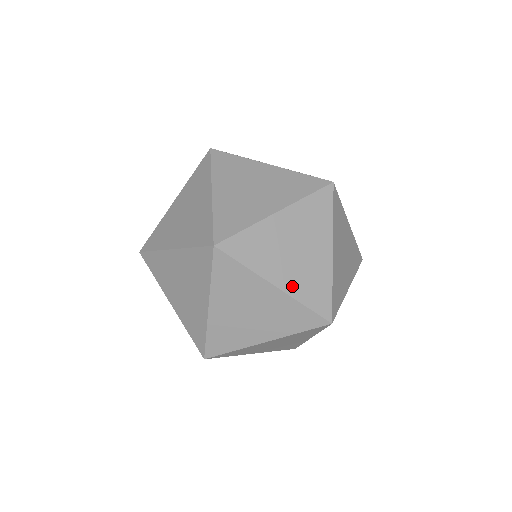
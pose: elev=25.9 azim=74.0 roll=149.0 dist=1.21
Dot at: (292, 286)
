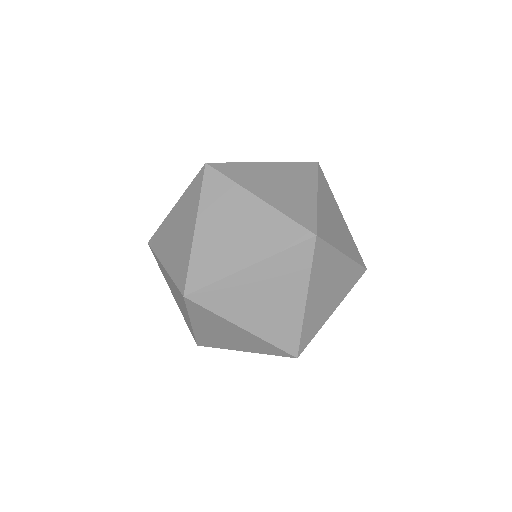
Dot at: (347, 250)
